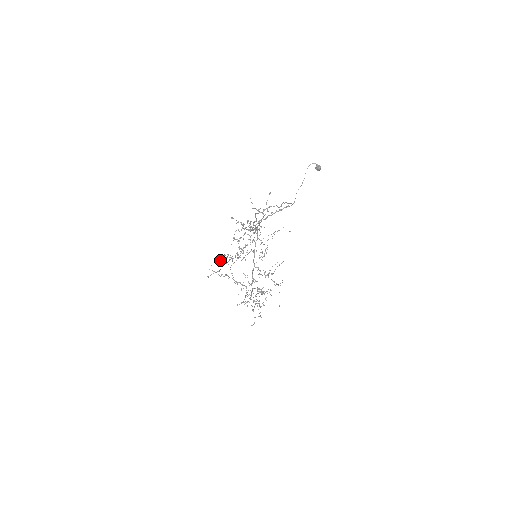
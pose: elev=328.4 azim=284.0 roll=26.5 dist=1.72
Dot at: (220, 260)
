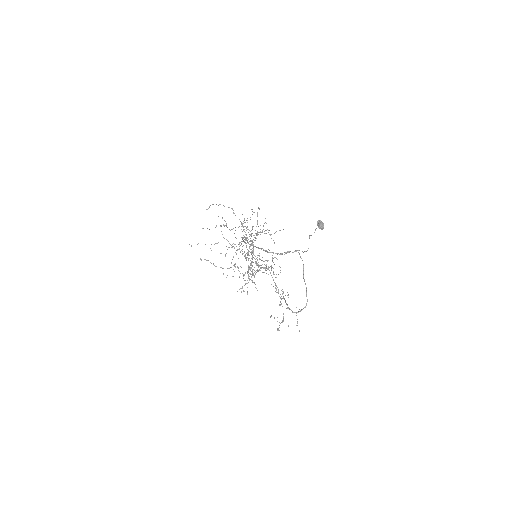
Dot at: occluded
